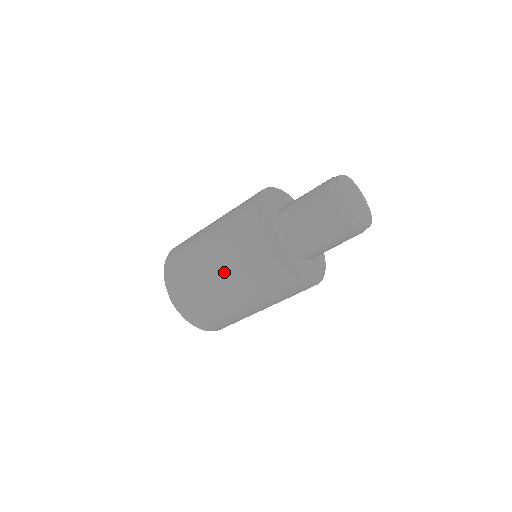
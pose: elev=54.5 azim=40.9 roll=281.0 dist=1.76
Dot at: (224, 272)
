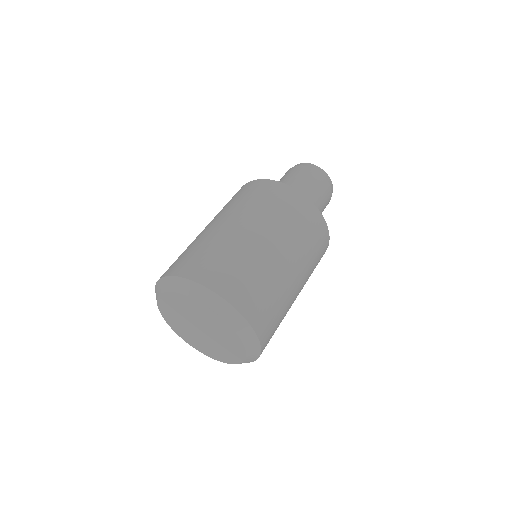
Dot at: (239, 216)
